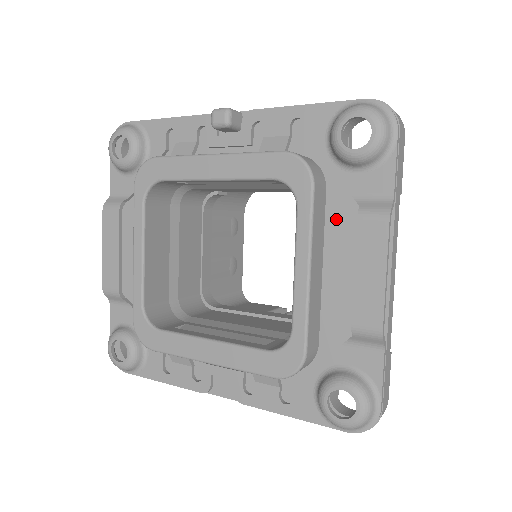
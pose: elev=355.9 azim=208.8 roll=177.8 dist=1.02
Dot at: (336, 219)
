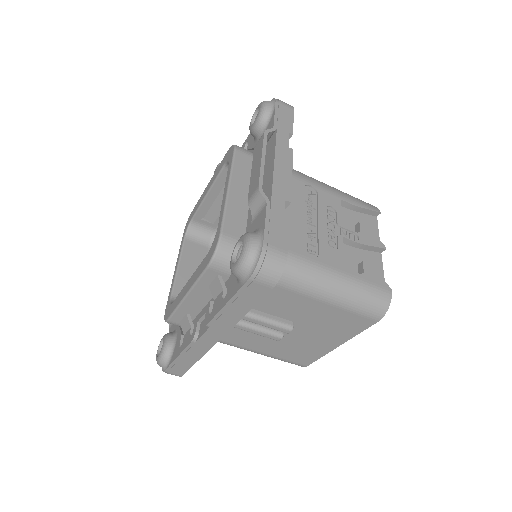
Dot at: occluded
